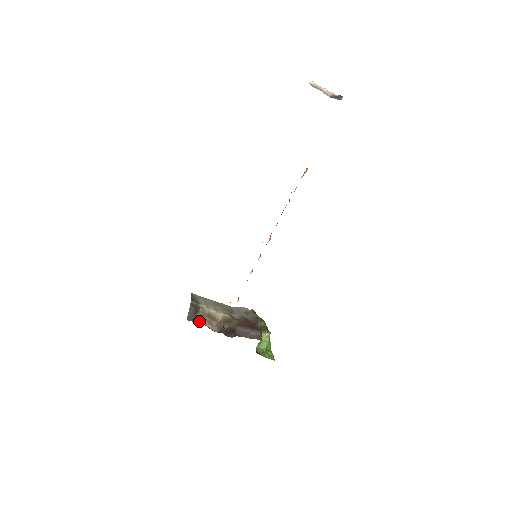
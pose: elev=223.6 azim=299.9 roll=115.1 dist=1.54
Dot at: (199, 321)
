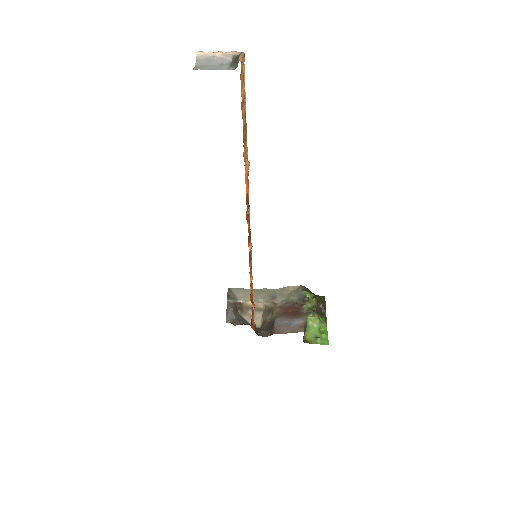
Dot at: (240, 318)
